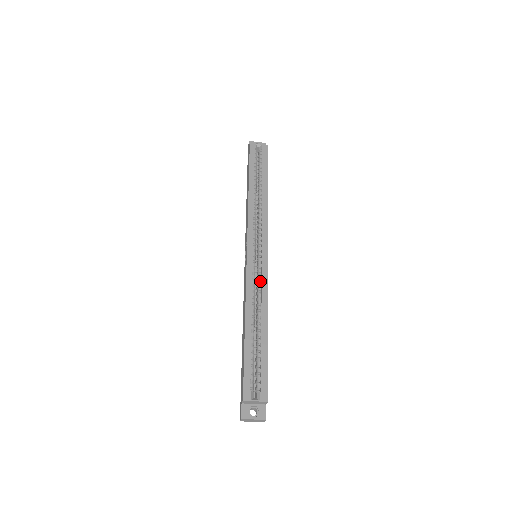
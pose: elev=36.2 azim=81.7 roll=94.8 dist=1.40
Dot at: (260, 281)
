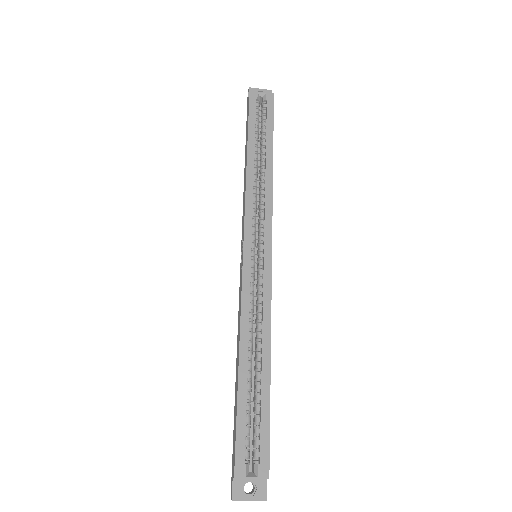
Dot at: (261, 295)
